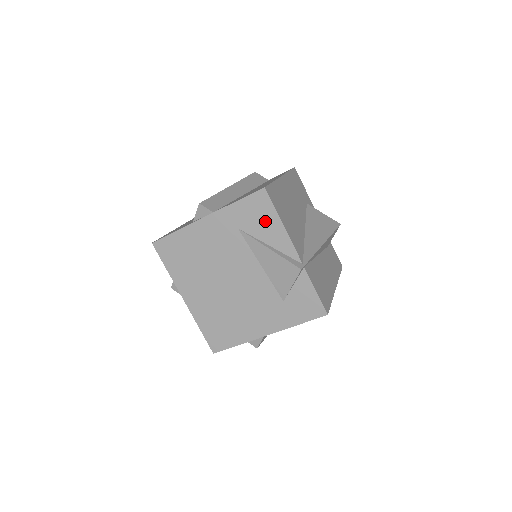
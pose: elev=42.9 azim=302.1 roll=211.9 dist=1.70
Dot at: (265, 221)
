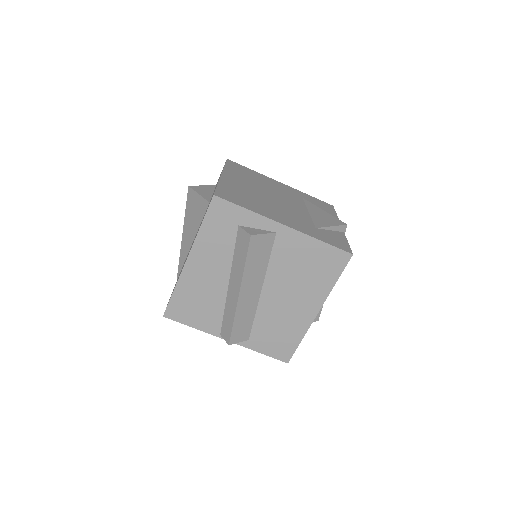
Dot at: (325, 209)
